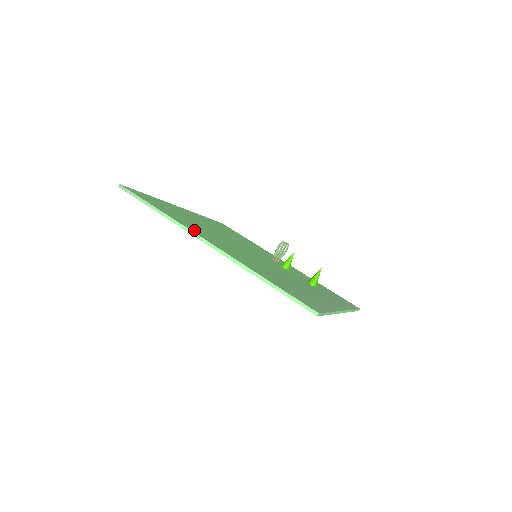
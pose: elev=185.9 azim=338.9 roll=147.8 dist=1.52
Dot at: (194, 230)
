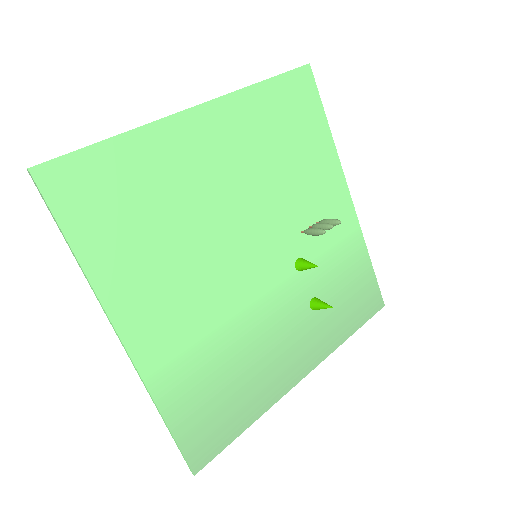
Dot at: (120, 299)
